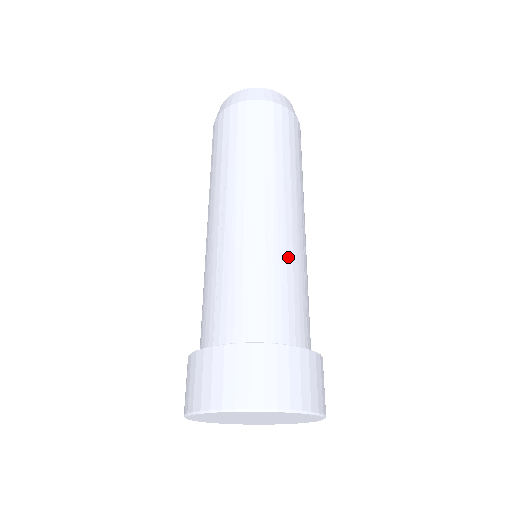
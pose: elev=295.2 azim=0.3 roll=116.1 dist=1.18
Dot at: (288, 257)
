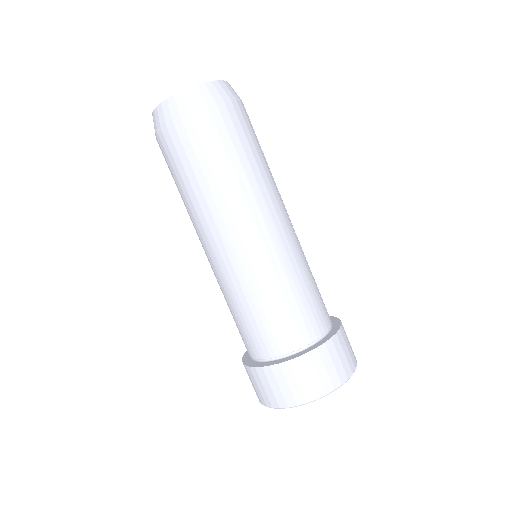
Dot at: (294, 266)
